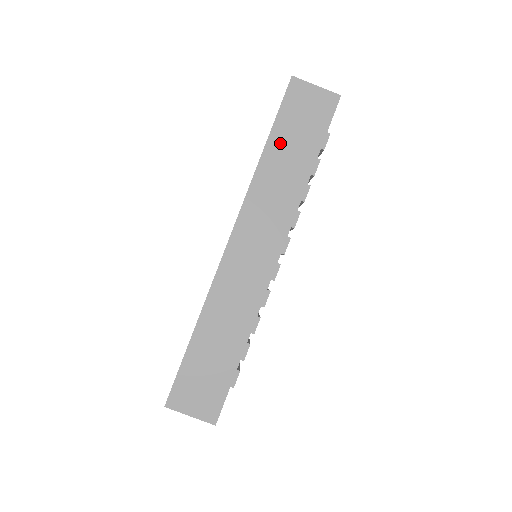
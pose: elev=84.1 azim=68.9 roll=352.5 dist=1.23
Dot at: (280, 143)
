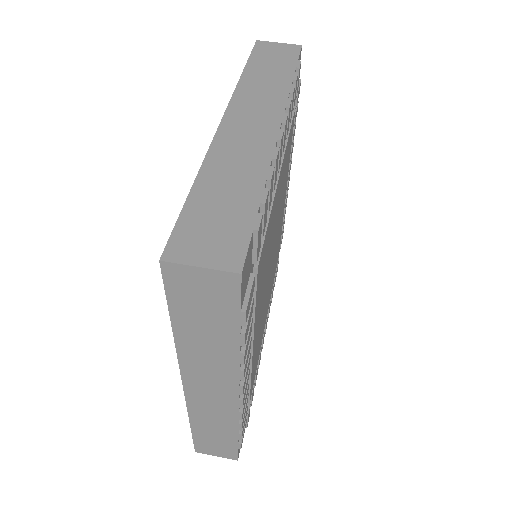
Dot at: (257, 67)
